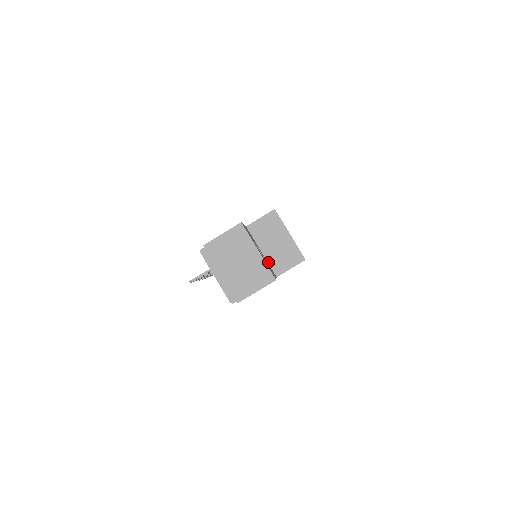
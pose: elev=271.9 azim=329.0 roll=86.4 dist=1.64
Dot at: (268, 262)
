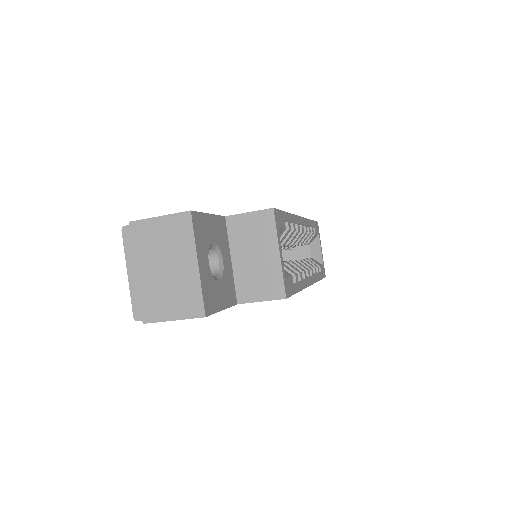
Dot at: (234, 278)
